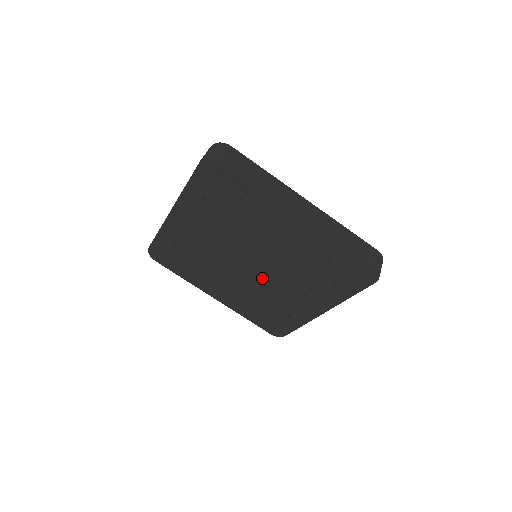
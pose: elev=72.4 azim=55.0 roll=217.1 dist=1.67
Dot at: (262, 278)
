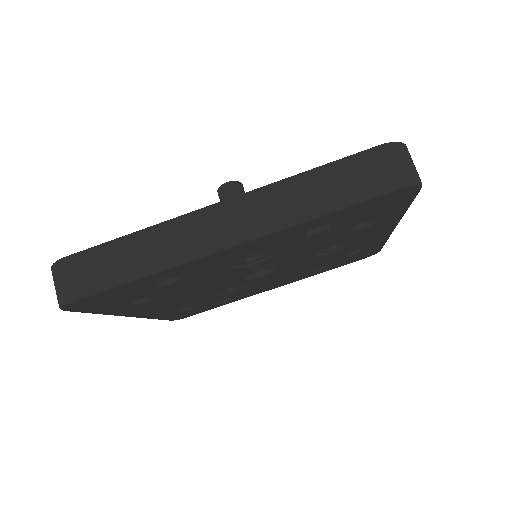
Dot at: (288, 267)
